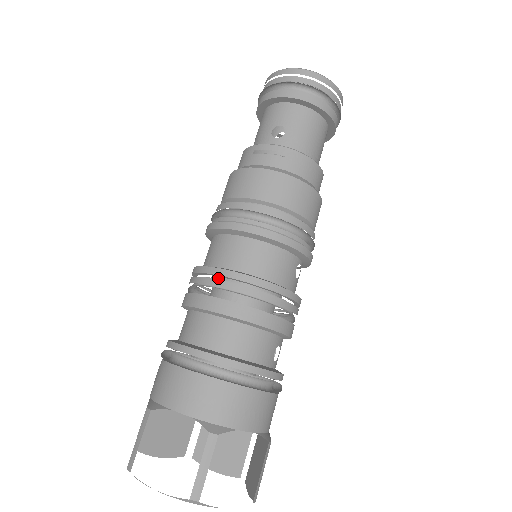
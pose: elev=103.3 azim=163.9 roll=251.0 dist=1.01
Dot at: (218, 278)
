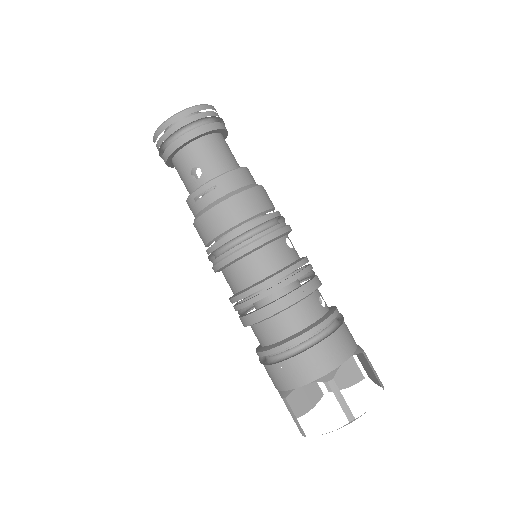
Dot at: occluded
